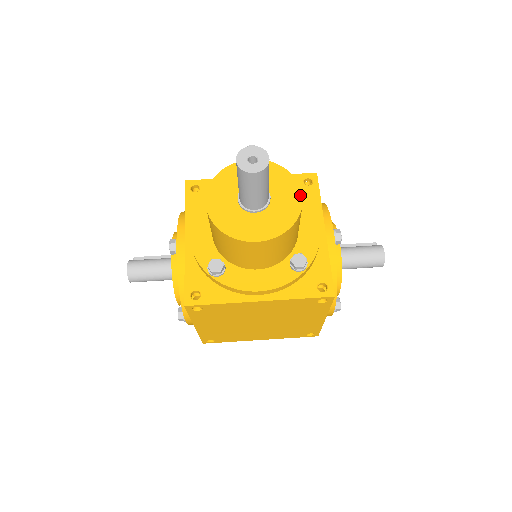
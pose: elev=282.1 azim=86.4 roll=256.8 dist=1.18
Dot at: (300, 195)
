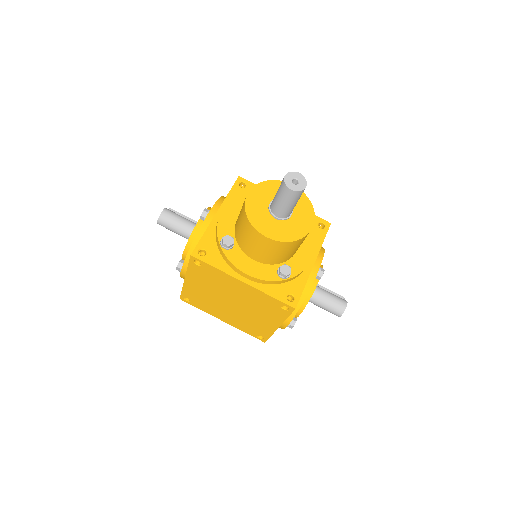
Dot at: (312, 225)
